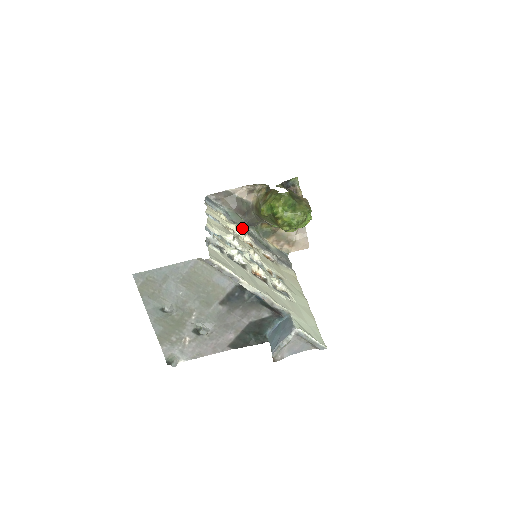
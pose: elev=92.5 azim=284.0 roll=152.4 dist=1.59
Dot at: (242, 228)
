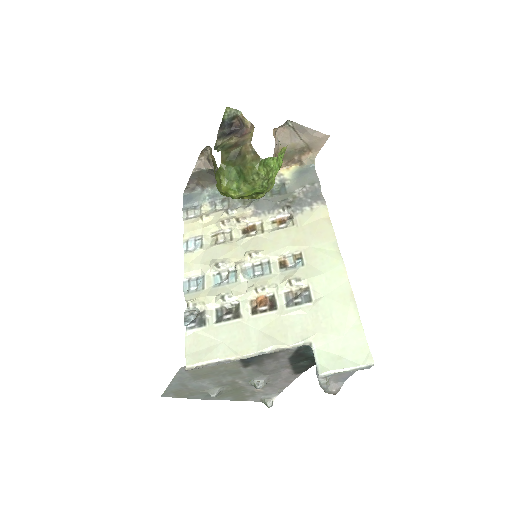
Dot at: (233, 210)
